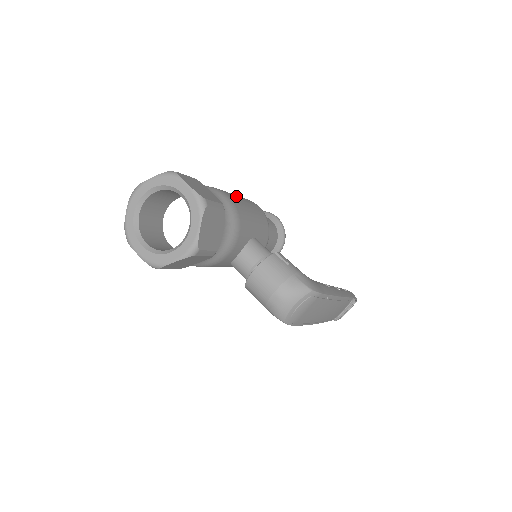
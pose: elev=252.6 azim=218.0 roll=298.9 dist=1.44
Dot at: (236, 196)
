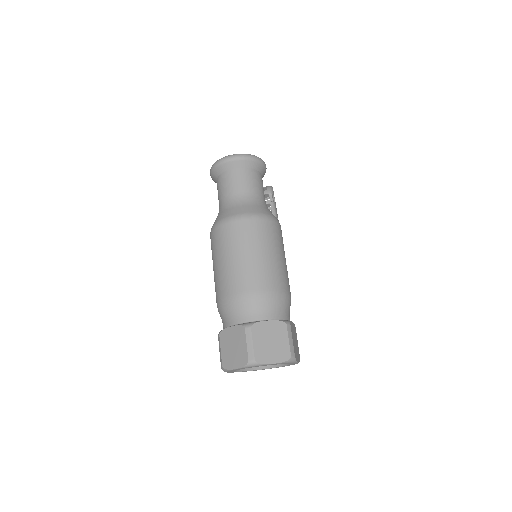
Dot at: (285, 266)
